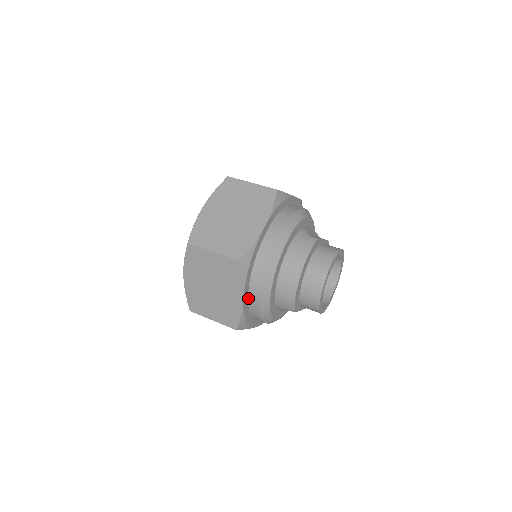
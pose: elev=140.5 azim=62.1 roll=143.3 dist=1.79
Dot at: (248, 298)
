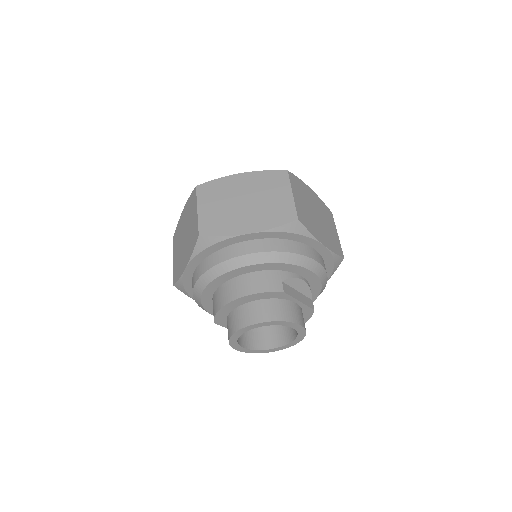
Dot at: (194, 272)
